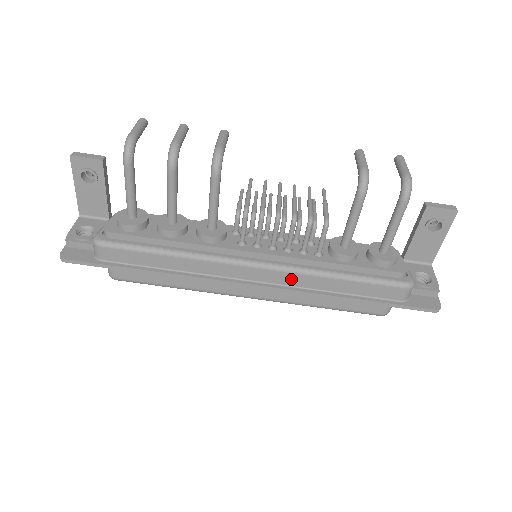
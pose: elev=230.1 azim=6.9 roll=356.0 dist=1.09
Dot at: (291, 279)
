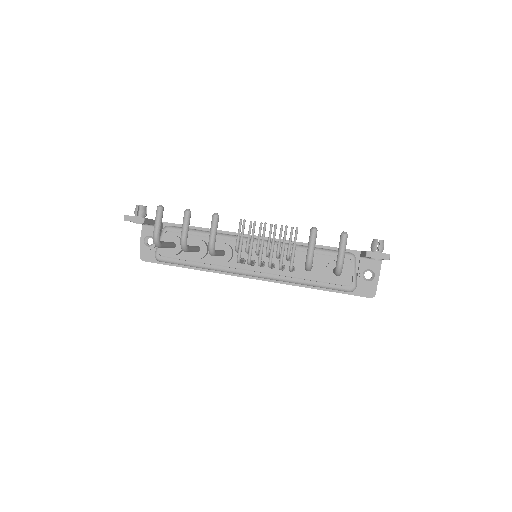
Dot at: (276, 280)
